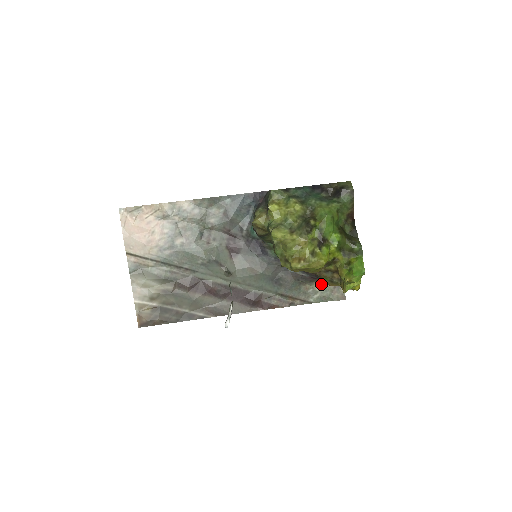
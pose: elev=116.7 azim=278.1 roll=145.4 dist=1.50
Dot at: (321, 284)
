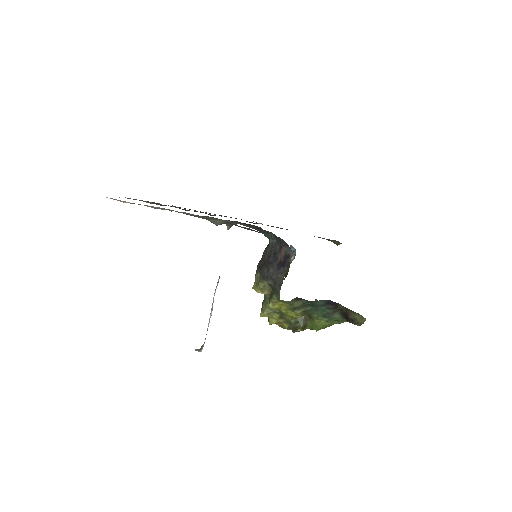
Dot at: occluded
